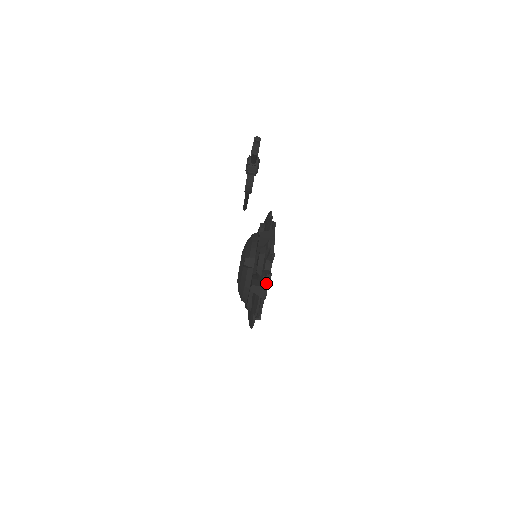
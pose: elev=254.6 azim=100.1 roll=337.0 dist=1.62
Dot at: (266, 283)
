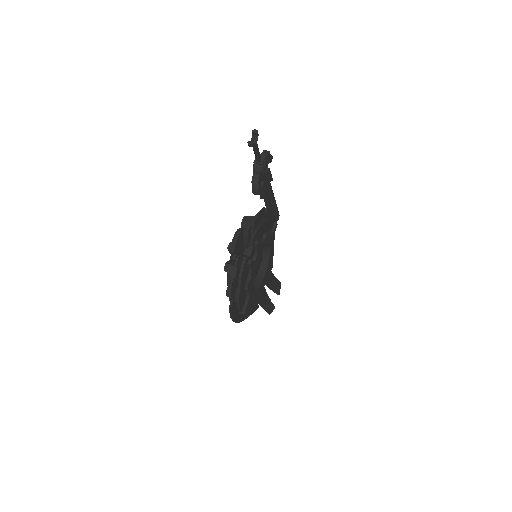
Dot at: (242, 266)
